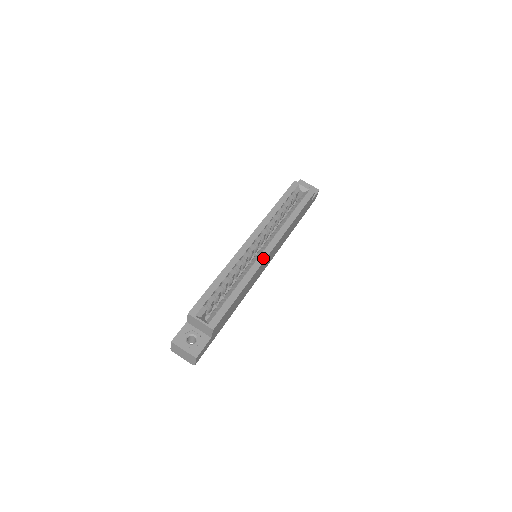
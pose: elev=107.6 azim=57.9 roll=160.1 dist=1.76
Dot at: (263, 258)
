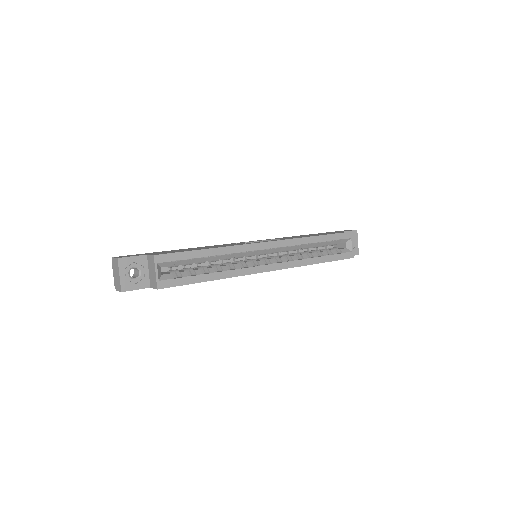
Dot at: (258, 270)
